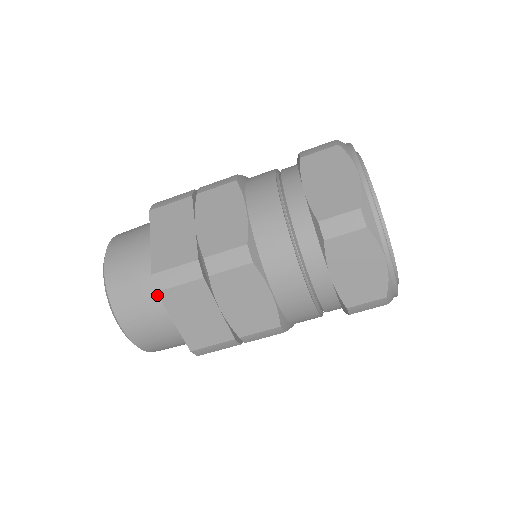
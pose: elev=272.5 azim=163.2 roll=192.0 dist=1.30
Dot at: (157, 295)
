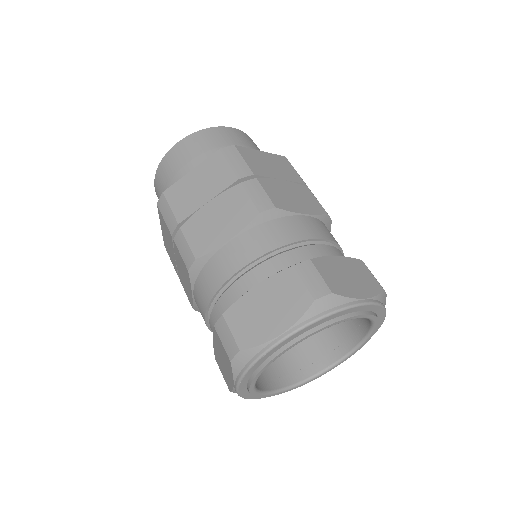
Dot at: occluded
